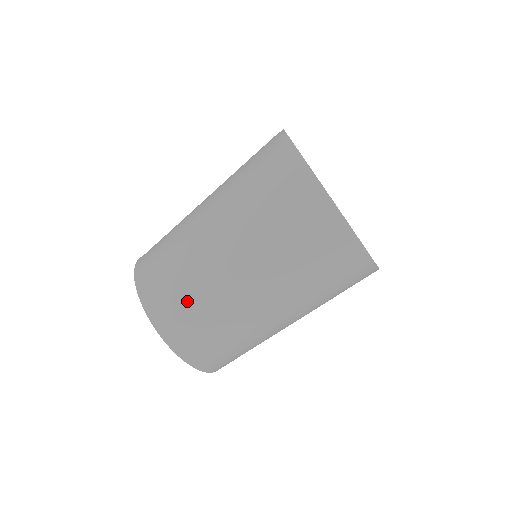
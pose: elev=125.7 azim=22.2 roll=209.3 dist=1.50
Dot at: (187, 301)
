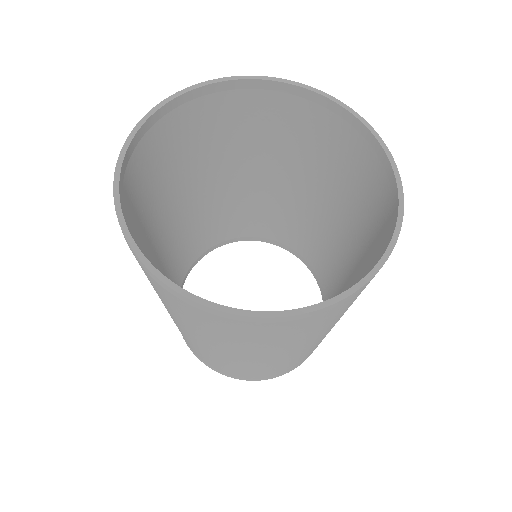
Dot at: (269, 372)
